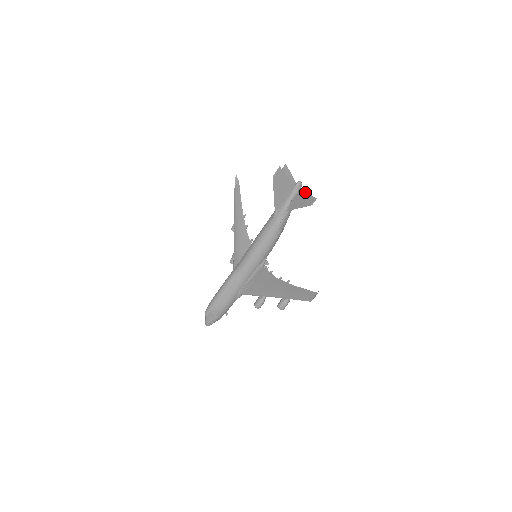
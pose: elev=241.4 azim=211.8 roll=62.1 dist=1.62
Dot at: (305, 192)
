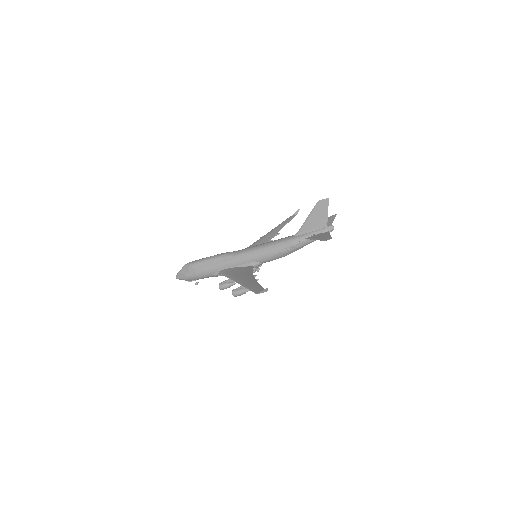
Dot at: (329, 233)
